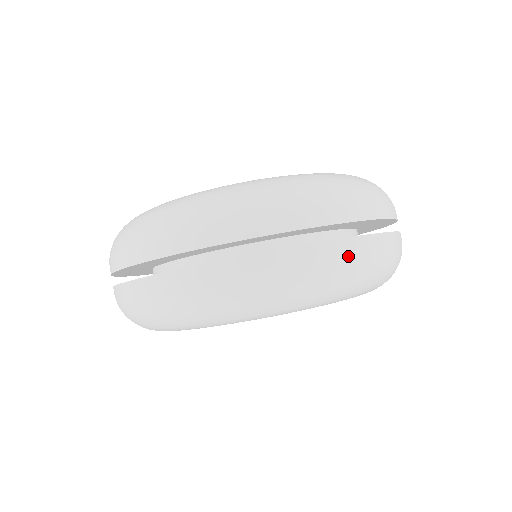
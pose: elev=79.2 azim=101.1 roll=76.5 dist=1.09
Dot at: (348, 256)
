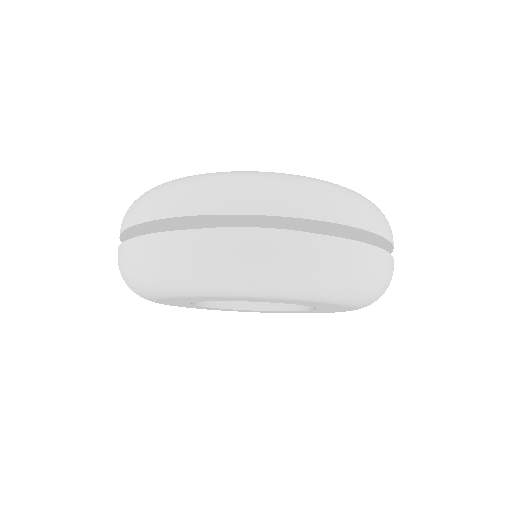
Dot at: (341, 255)
